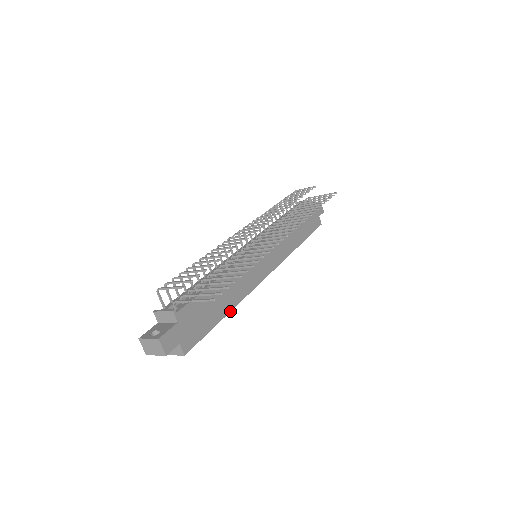
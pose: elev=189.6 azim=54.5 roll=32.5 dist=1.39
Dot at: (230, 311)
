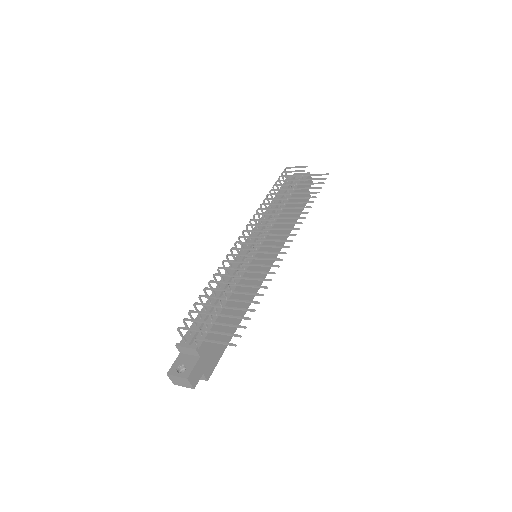
Dot at: (239, 323)
